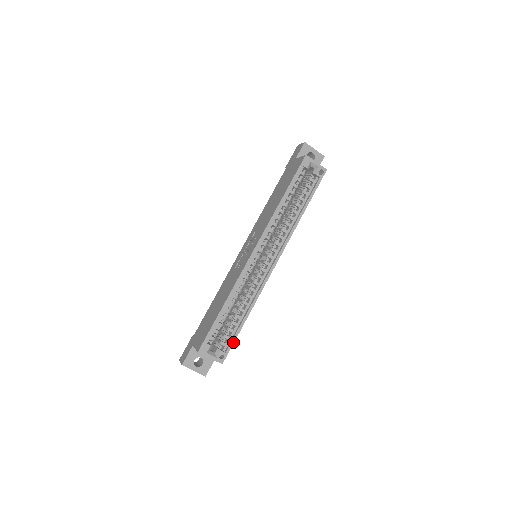
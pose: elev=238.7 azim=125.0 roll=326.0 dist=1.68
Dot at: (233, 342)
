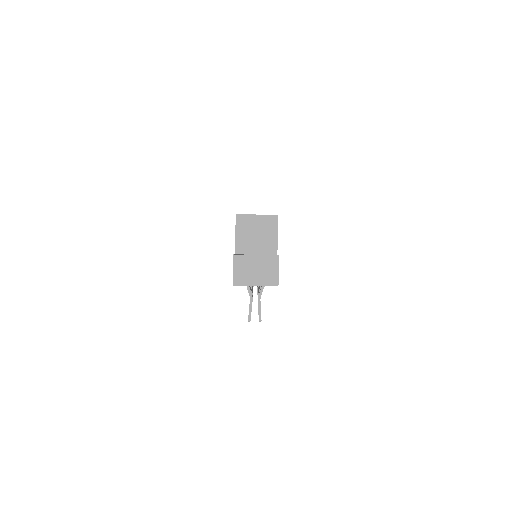
Dot at: occluded
